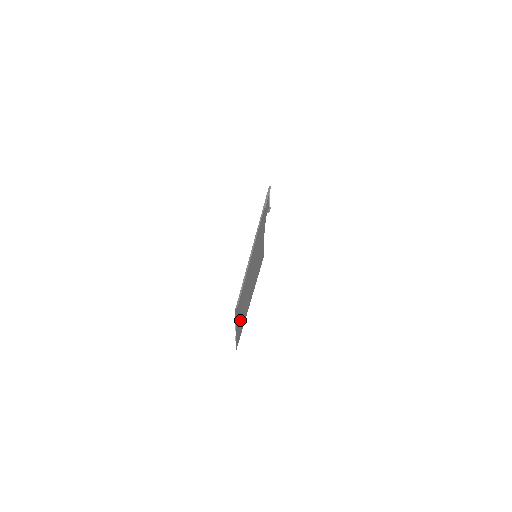
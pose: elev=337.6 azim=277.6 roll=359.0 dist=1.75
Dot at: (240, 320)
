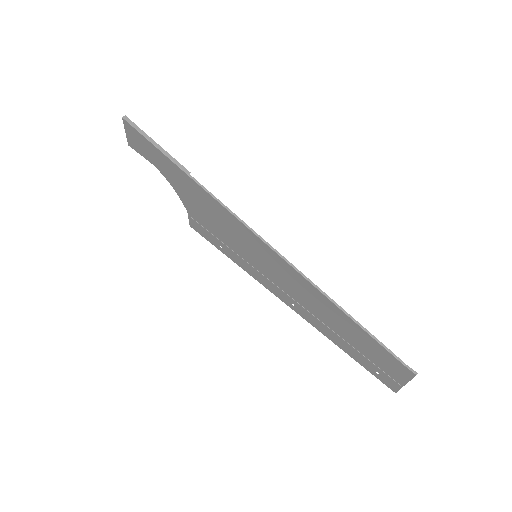
Dot at: (372, 362)
